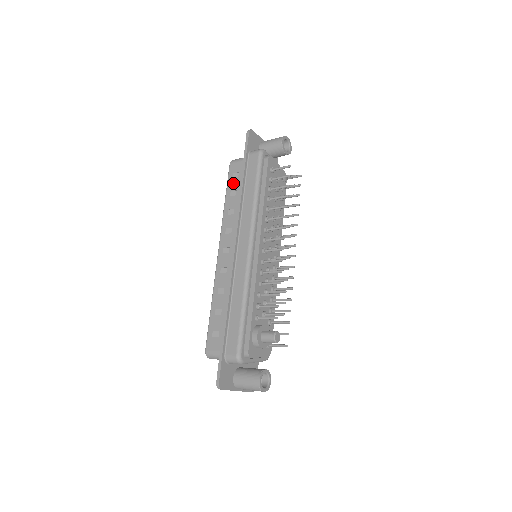
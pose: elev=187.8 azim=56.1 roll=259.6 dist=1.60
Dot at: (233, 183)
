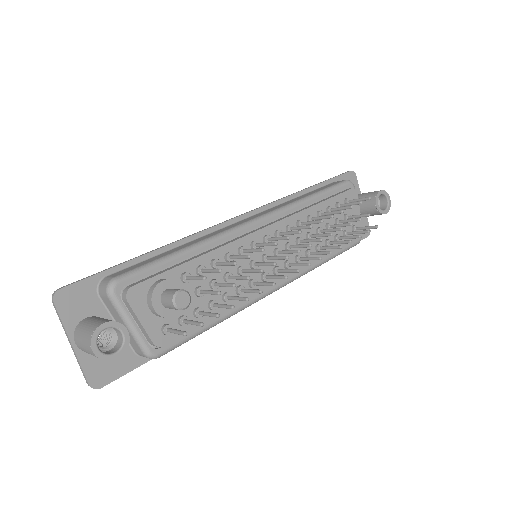
Dot at: occluded
